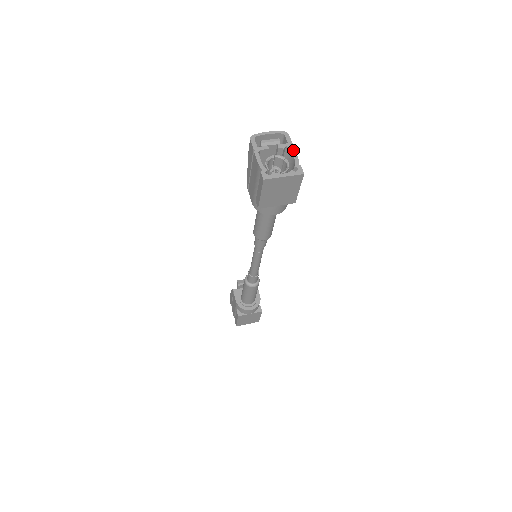
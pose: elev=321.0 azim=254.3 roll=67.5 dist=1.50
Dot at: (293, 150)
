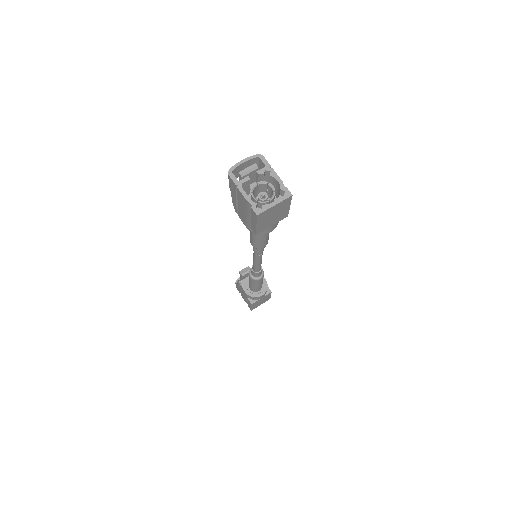
Dot at: (273, 172)
